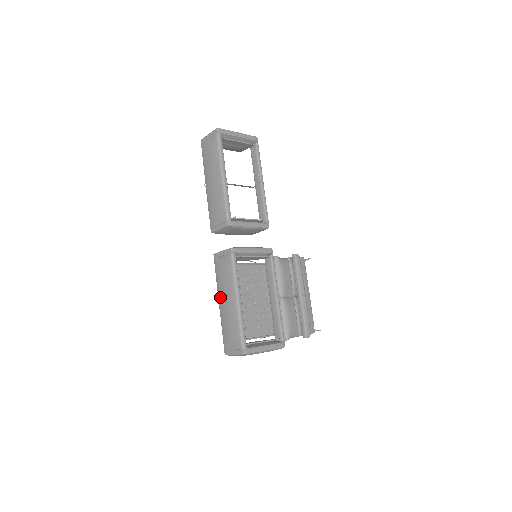
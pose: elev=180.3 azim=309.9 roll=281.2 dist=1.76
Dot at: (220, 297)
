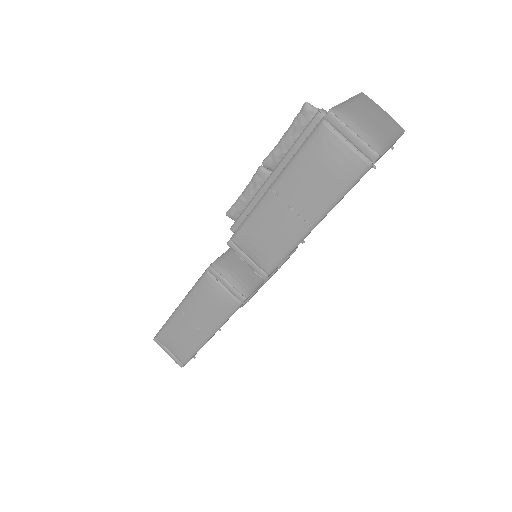
Dot at: (187, 309)
